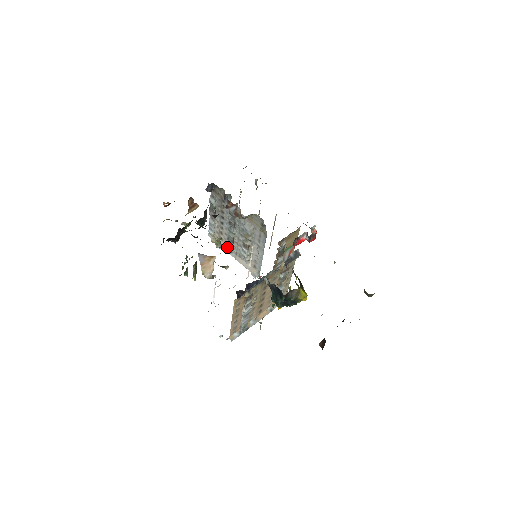
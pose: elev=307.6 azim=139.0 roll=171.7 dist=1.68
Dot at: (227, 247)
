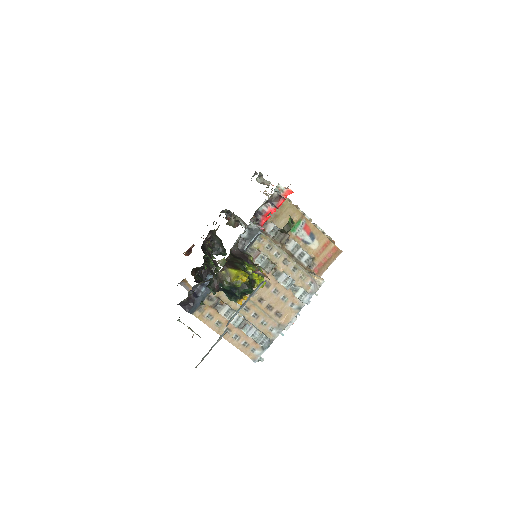
Dot at: occluded
